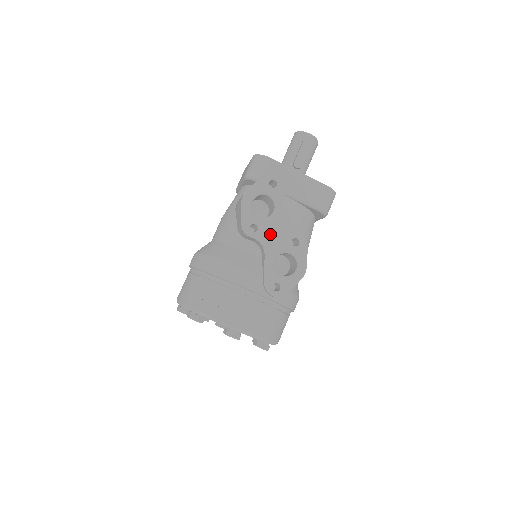
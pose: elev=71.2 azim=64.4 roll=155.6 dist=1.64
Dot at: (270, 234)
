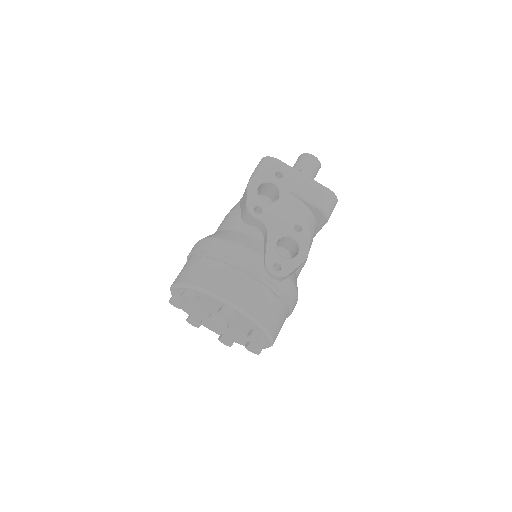
Dot at: (274, 217)
